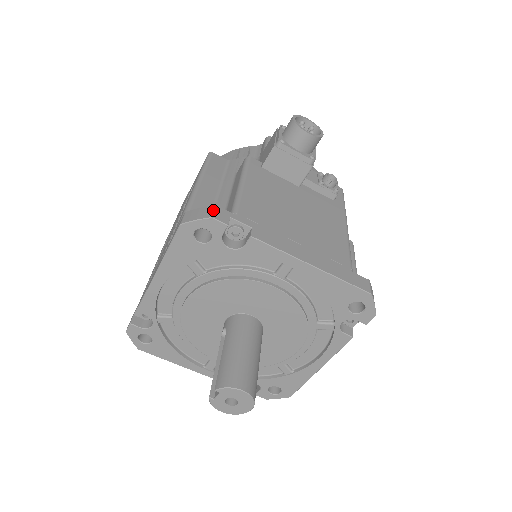
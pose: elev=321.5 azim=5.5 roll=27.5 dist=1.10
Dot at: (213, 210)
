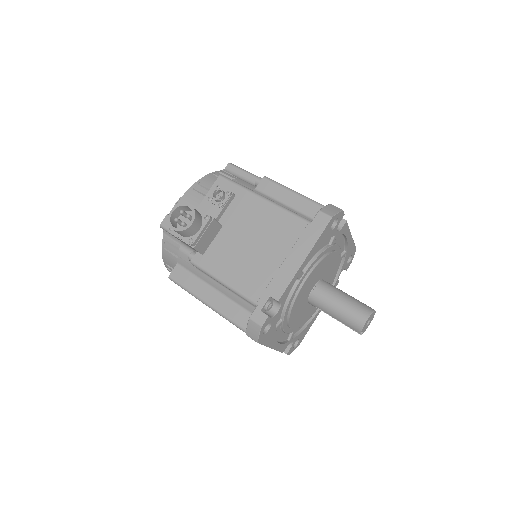
Dot at: (254, 322)
